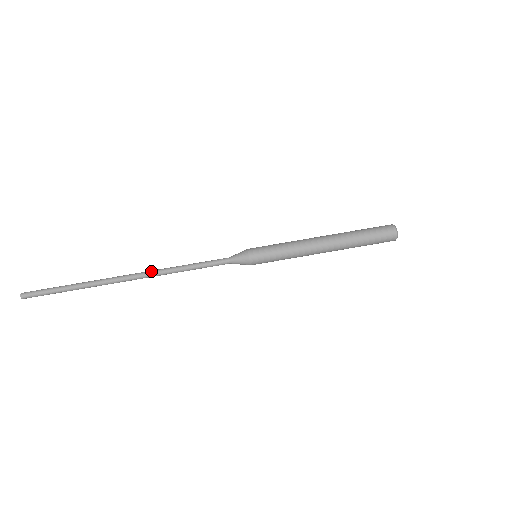
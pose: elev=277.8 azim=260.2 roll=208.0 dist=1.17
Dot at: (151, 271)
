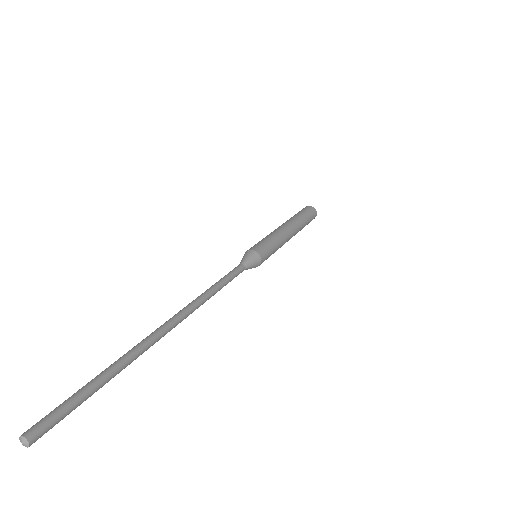
Dot at: occluded
